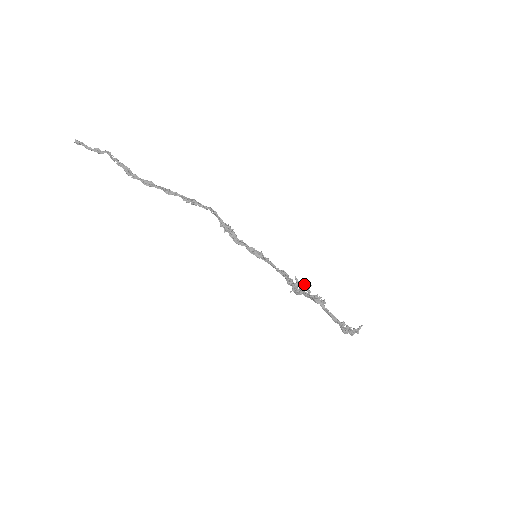
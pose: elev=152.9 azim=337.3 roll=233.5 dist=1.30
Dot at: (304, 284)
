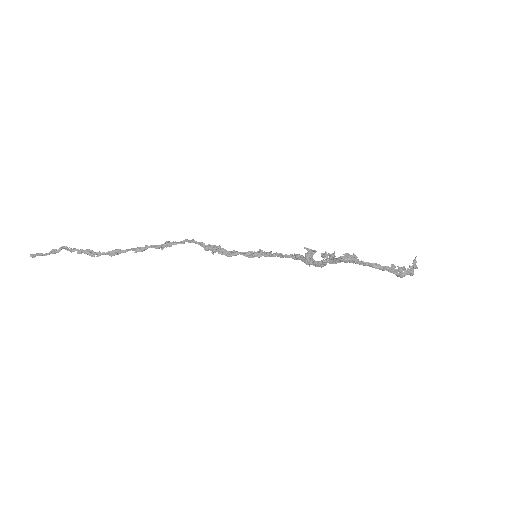
Dot at: (325, 255)
